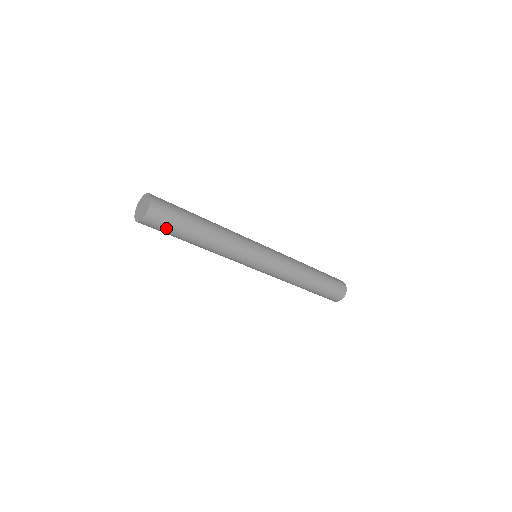
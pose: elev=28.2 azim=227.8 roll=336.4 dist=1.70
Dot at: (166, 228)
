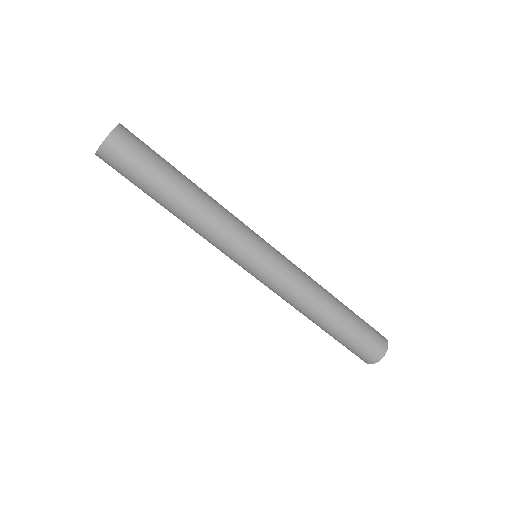
Dot at: (137, 160)
